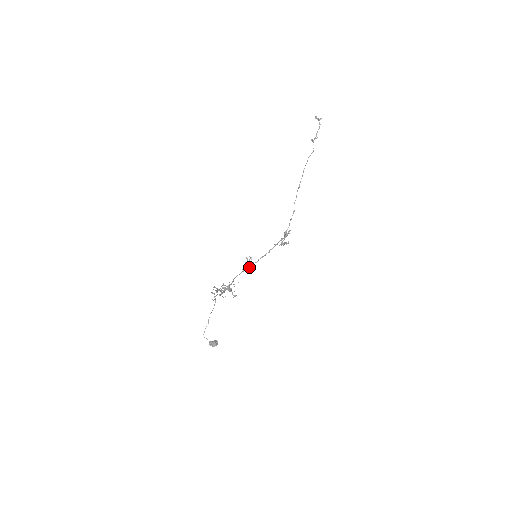
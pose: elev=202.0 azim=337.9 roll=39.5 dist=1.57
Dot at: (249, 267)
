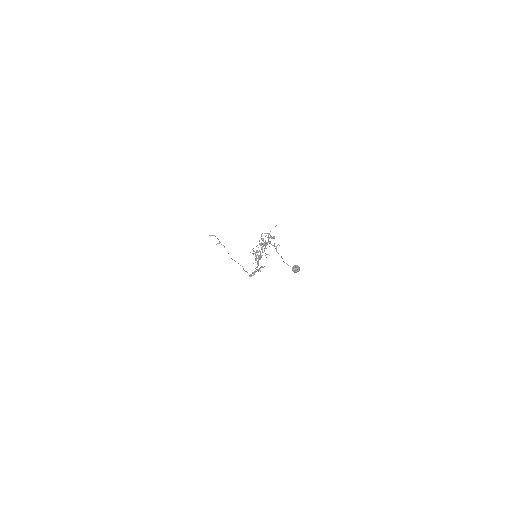
Dot at: (260, 255)
